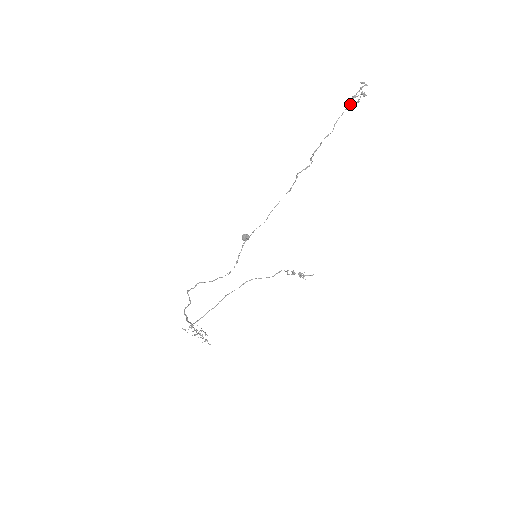
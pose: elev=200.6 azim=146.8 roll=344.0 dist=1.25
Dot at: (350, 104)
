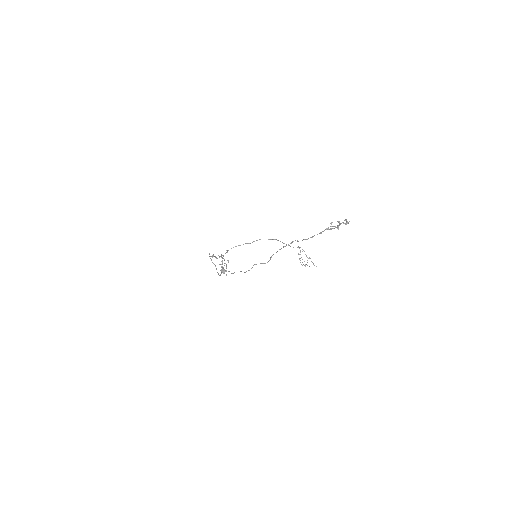
Dot at: occluded
